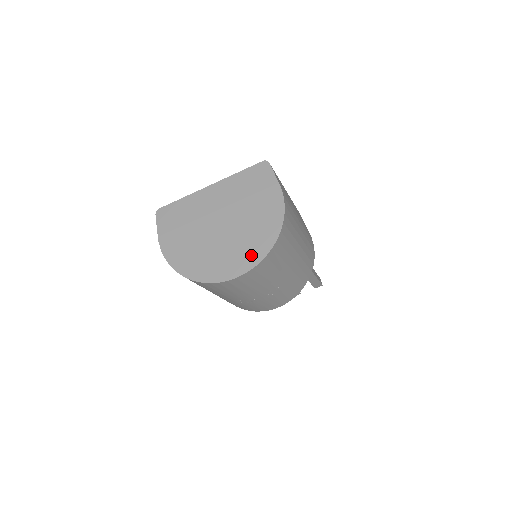
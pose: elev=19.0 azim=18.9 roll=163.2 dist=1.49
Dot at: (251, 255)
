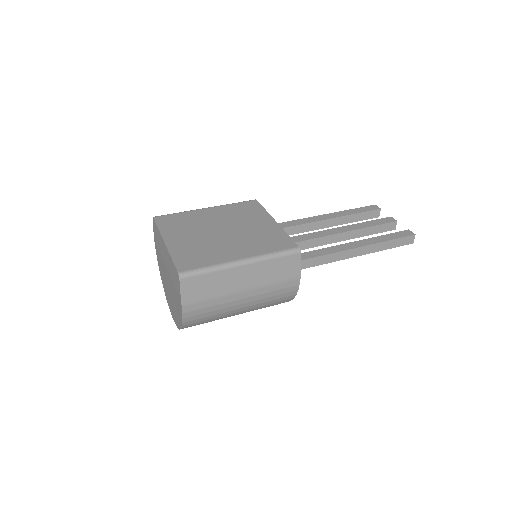
Dot at: (175, 317)
